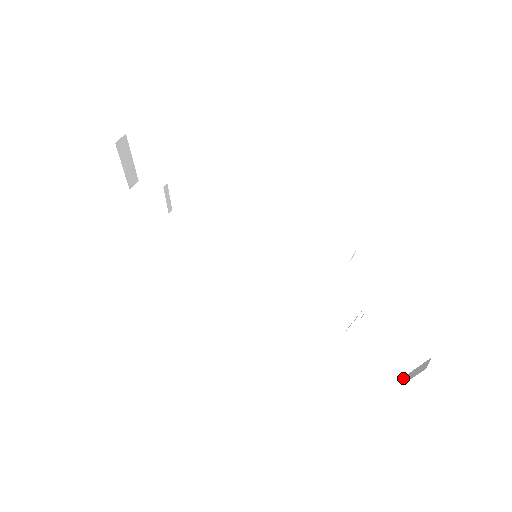
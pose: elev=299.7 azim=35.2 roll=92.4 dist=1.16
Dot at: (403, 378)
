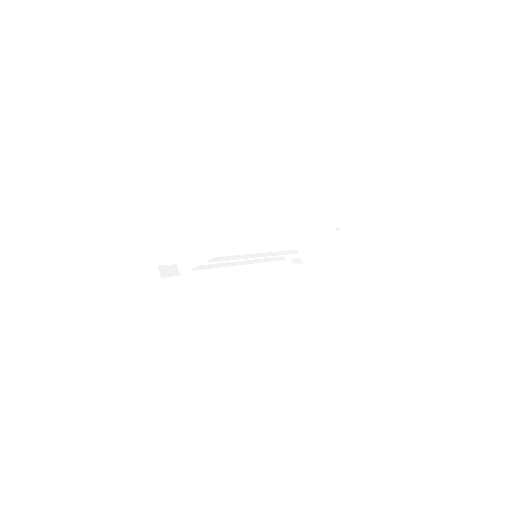
Dot at: (301, 260)
